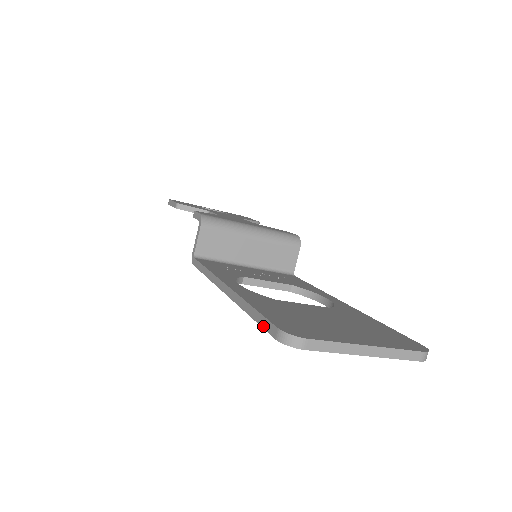
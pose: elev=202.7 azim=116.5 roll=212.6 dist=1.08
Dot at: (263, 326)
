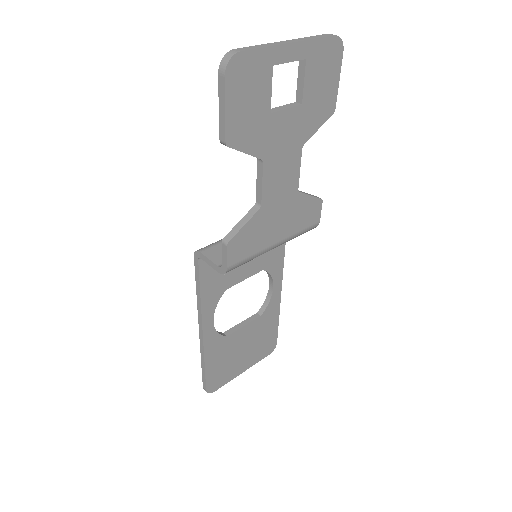
Dot at: (203, 378)
